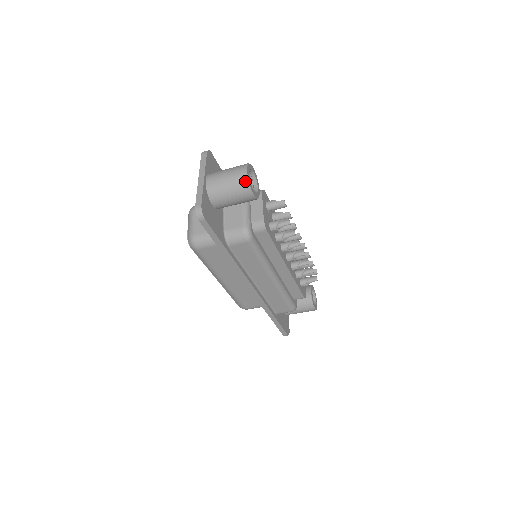
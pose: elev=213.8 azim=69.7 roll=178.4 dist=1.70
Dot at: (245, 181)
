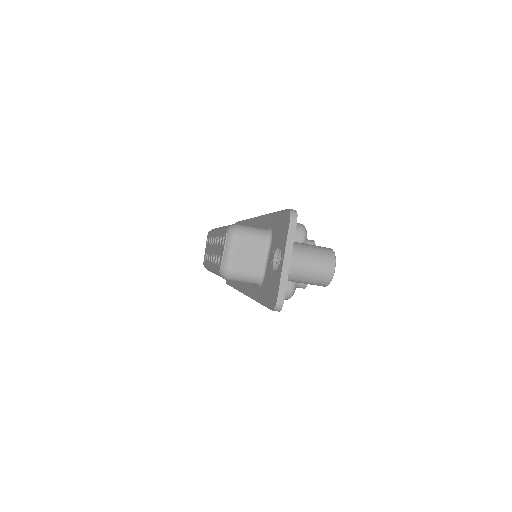
Dot at: (328, 281)
